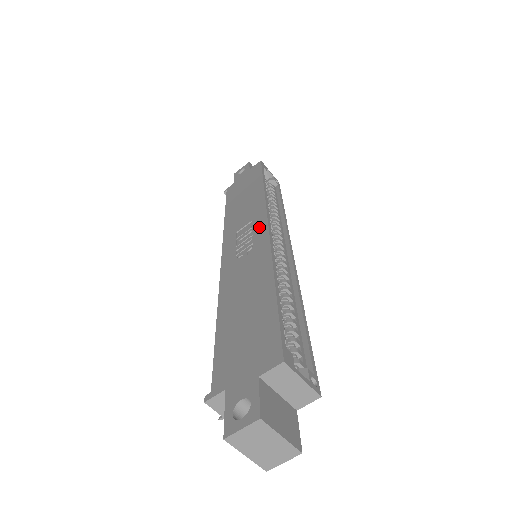
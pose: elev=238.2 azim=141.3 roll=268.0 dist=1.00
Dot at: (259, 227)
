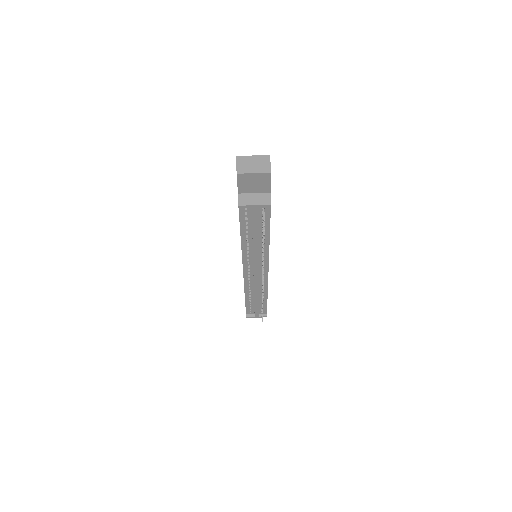
Dot at: occluded
